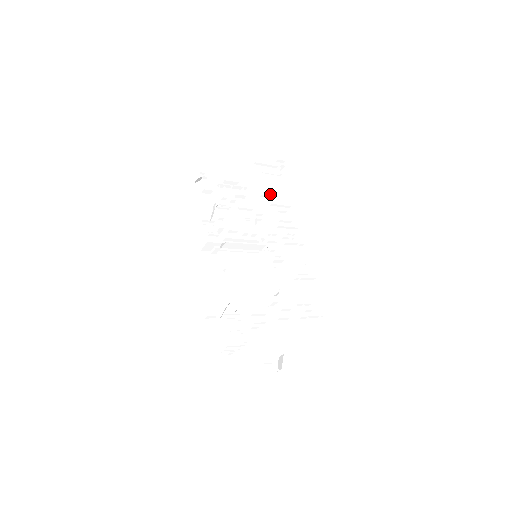
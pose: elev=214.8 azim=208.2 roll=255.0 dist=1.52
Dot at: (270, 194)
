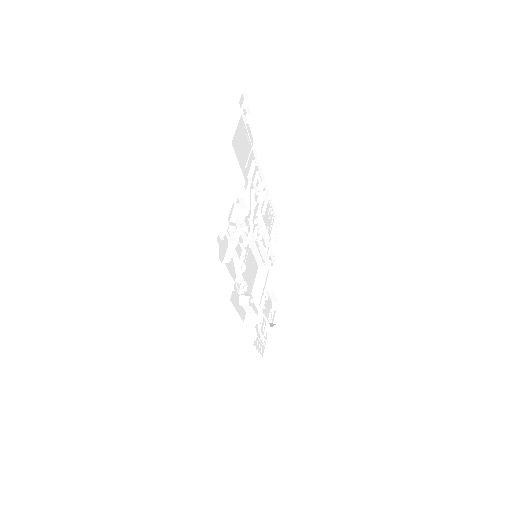
Dot at: (247, 169)
